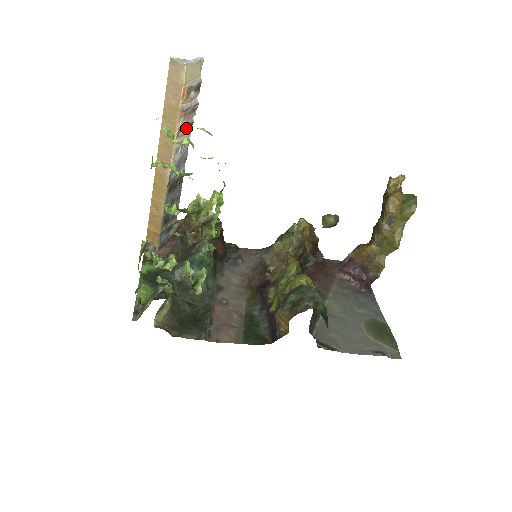
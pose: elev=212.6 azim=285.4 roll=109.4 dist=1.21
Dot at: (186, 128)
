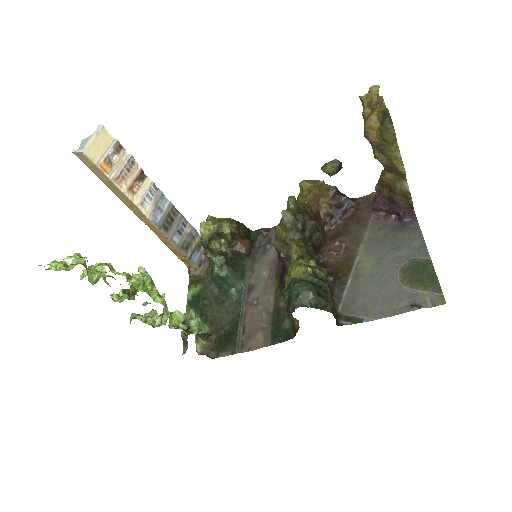
Dot at: (139, 179)
